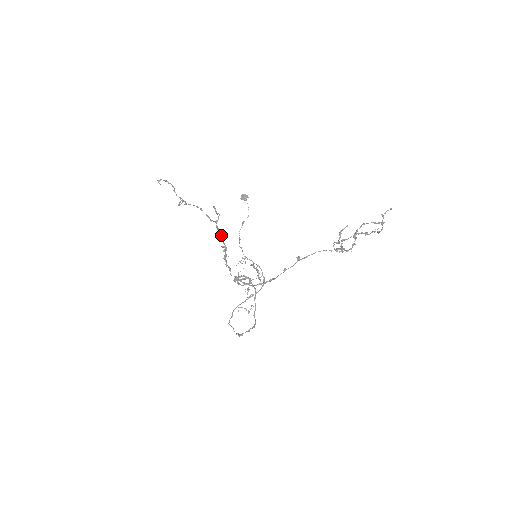
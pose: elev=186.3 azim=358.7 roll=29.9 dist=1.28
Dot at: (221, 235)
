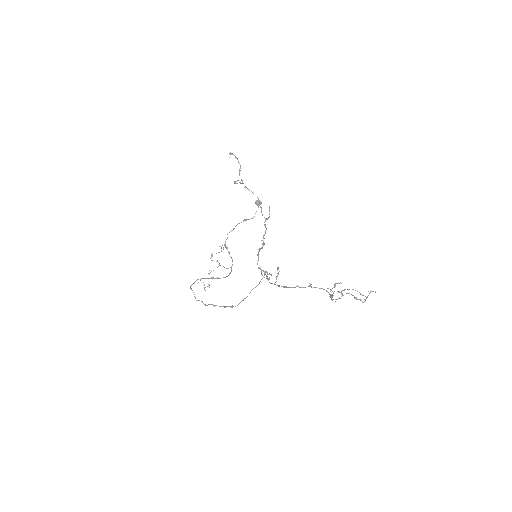
Dot at: (265, 231)
